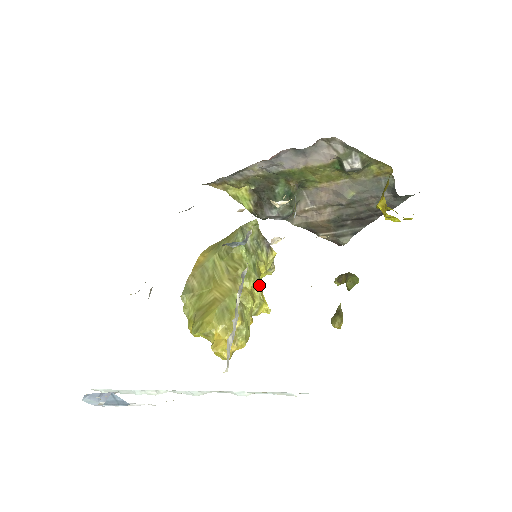
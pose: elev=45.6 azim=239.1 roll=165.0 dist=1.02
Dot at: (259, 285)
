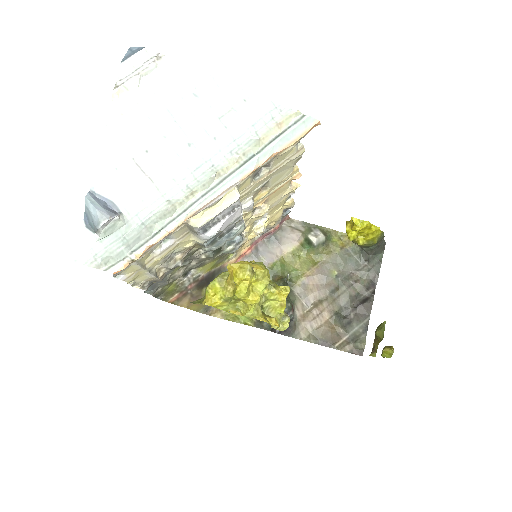
Dot at: occluded
